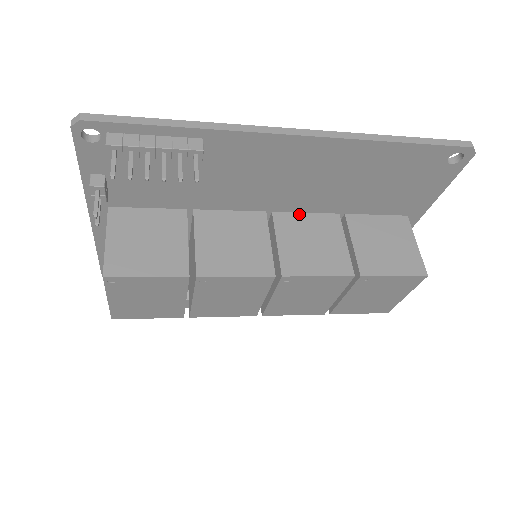
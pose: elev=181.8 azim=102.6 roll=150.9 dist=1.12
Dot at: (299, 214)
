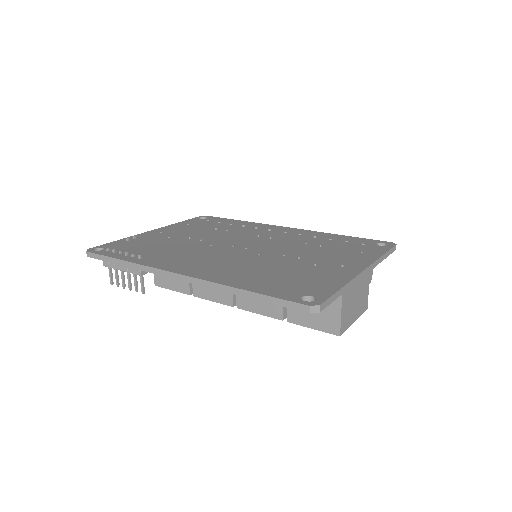
Dot at: occluded
